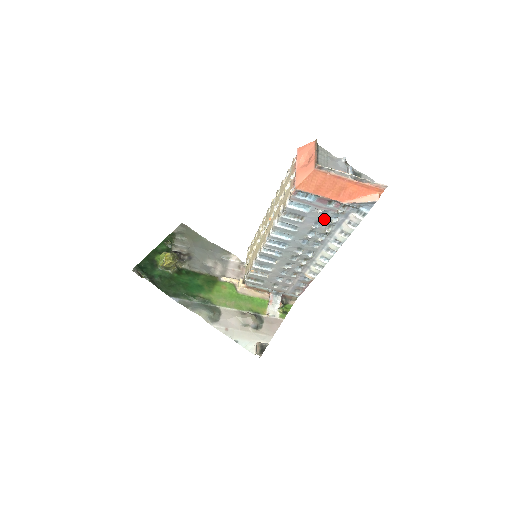
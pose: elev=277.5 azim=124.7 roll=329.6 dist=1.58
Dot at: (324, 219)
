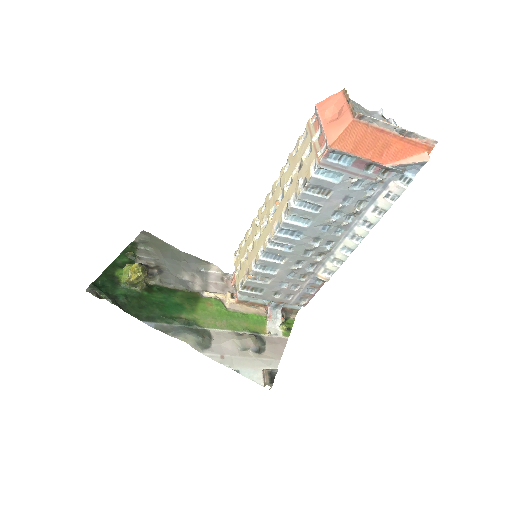
Dot at: (356, 192)
